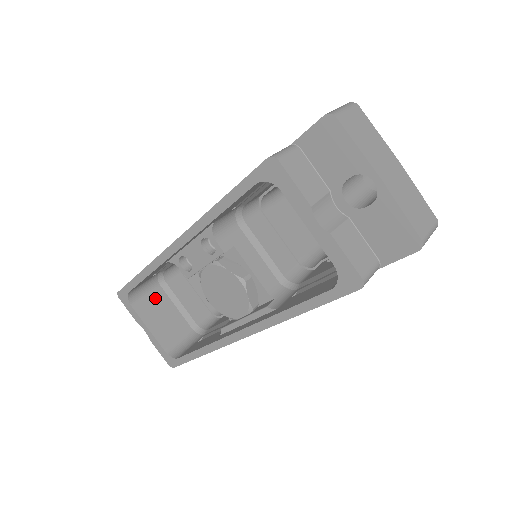
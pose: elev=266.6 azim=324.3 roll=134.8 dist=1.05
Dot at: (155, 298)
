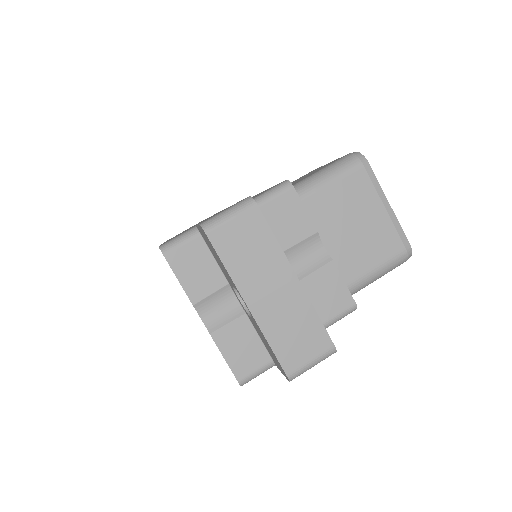
Dot at: occluded
